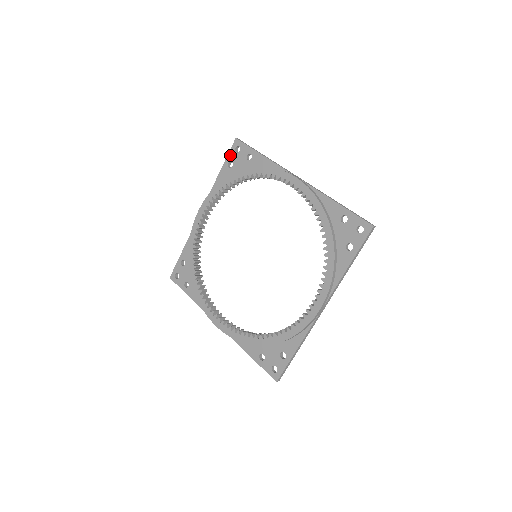
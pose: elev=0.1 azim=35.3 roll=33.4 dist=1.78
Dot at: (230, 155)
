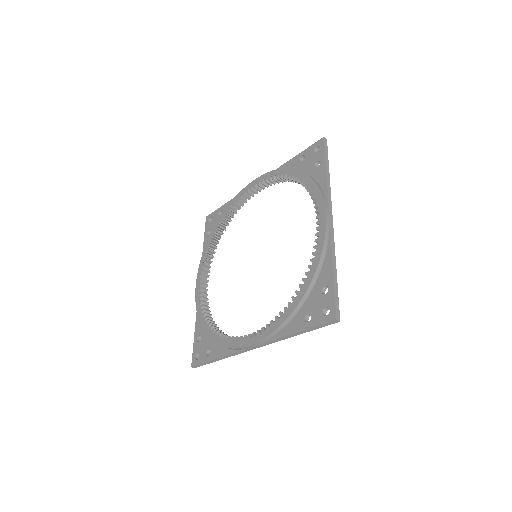
Dot at: (206, 228)
